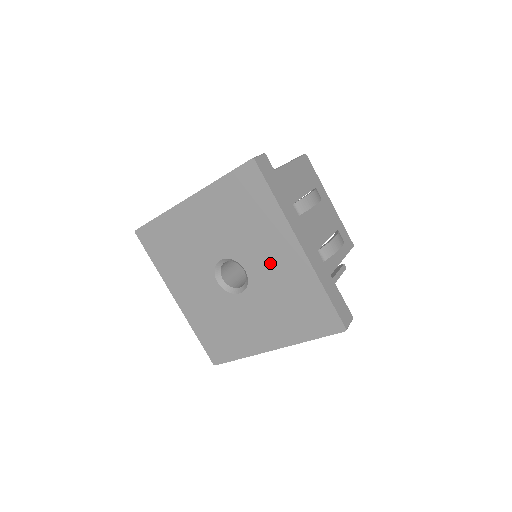
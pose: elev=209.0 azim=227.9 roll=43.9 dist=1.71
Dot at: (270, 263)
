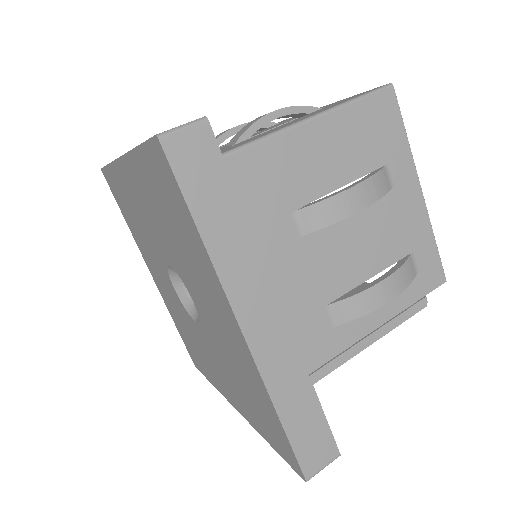
Dot at: (213, 316)
